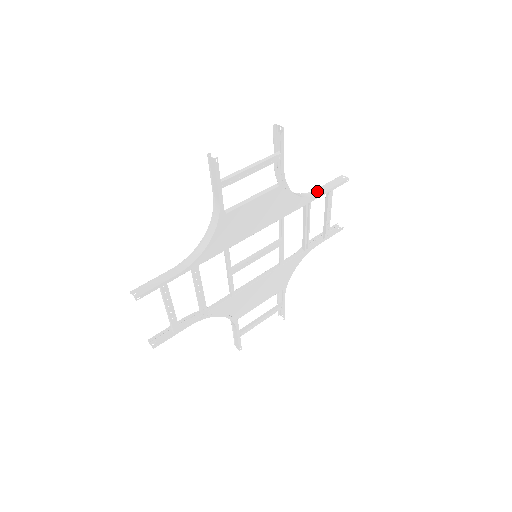
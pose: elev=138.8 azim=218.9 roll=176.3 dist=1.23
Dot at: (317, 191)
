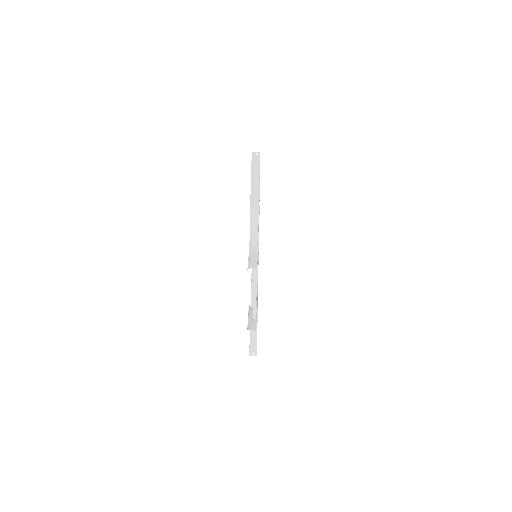
Dot at: occluded
